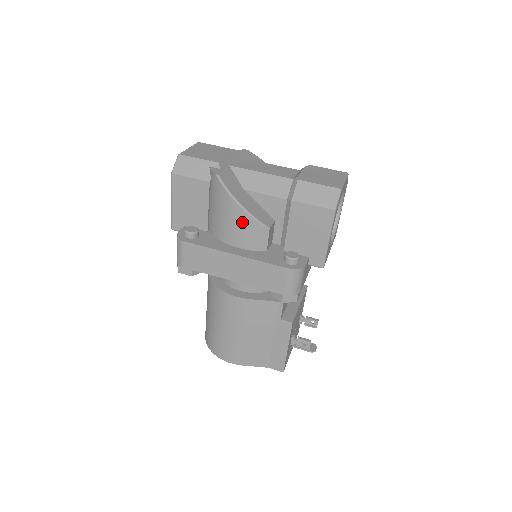
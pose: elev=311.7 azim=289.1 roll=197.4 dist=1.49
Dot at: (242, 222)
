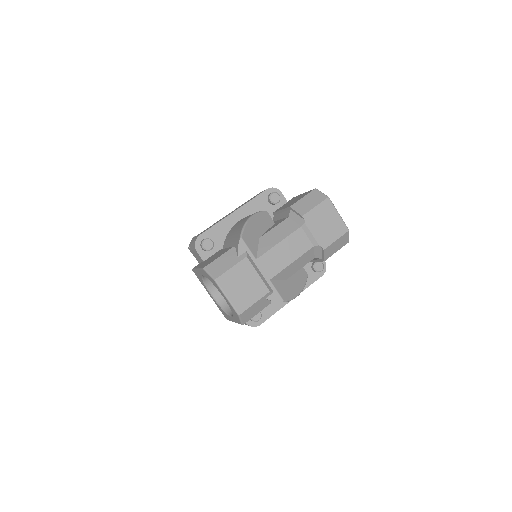
Dot at: occluded
